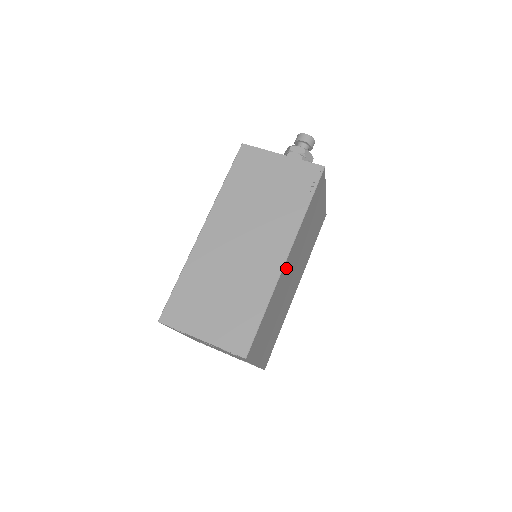
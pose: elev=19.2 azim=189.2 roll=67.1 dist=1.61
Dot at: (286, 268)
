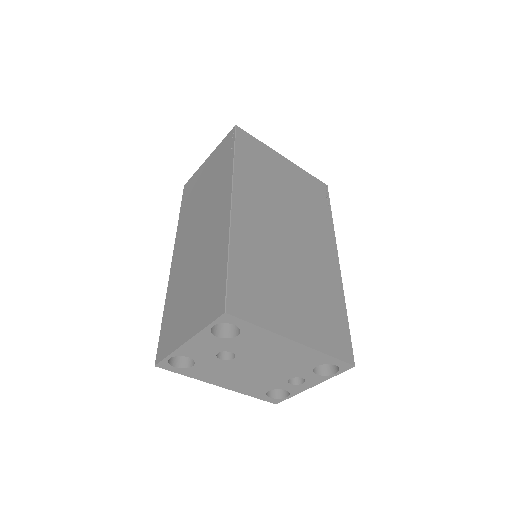
Dot at: (246, 216)
